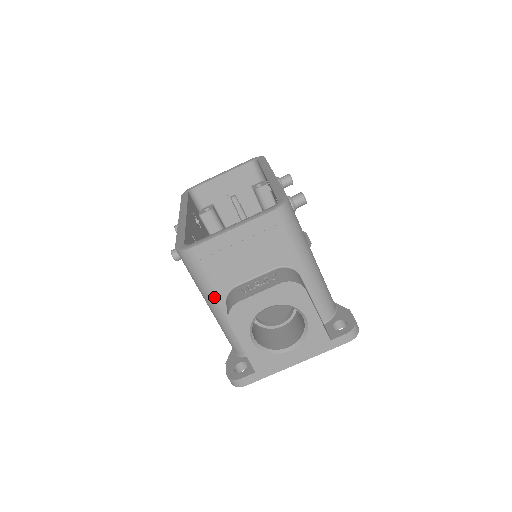
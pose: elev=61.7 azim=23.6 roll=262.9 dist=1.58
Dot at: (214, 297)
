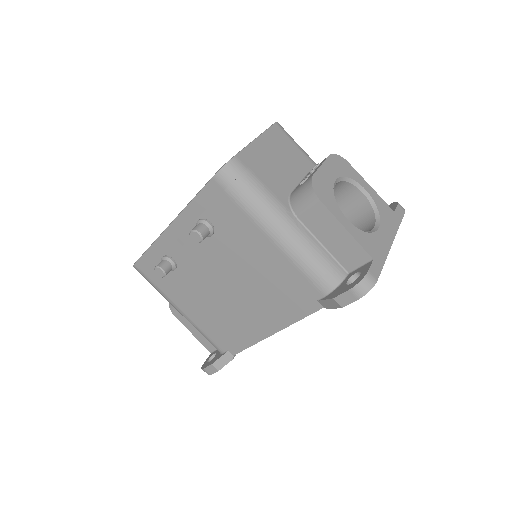
Dot at: (280, 210)
